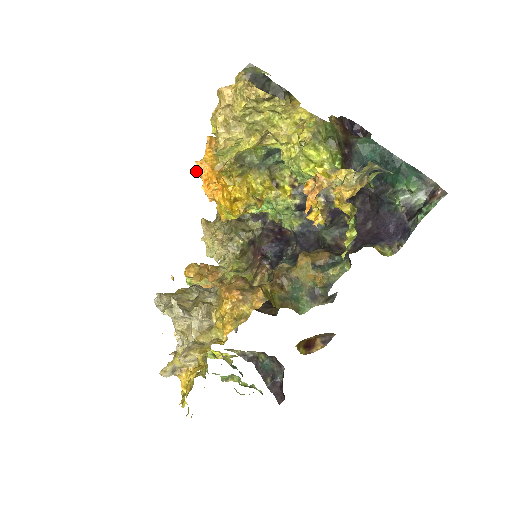
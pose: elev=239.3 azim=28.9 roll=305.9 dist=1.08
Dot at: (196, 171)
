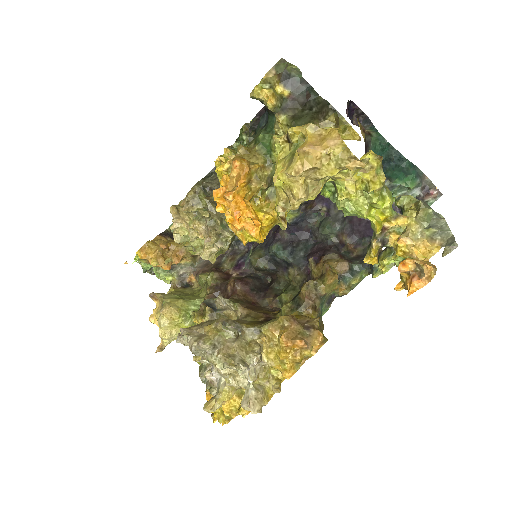
Dot at: (221, 201)
